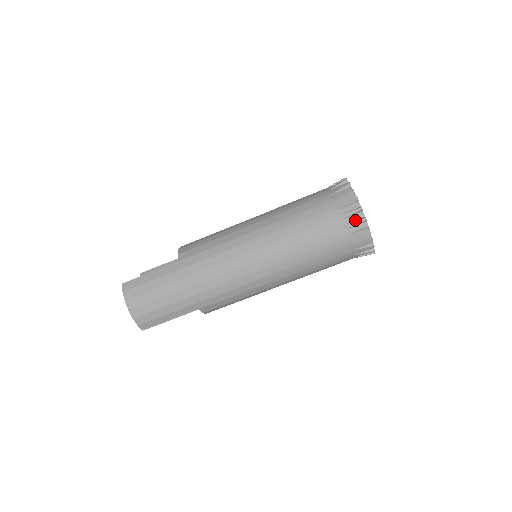
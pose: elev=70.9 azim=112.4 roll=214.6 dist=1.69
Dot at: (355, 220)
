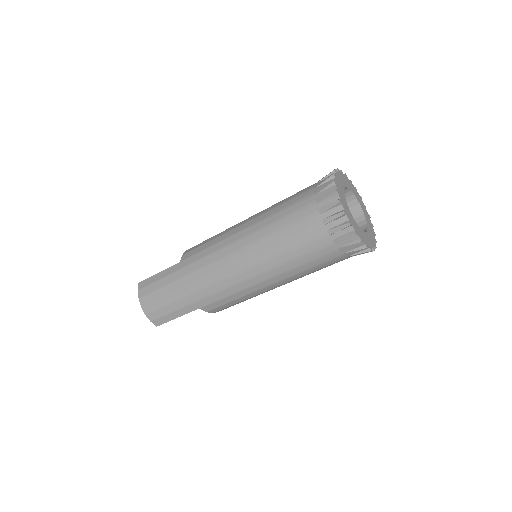
Dot at: (333, 214)
